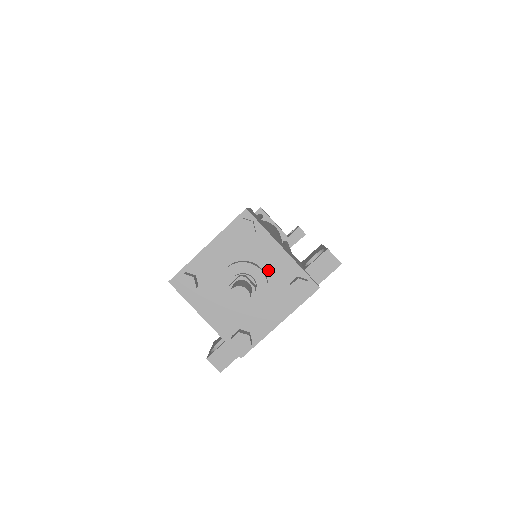
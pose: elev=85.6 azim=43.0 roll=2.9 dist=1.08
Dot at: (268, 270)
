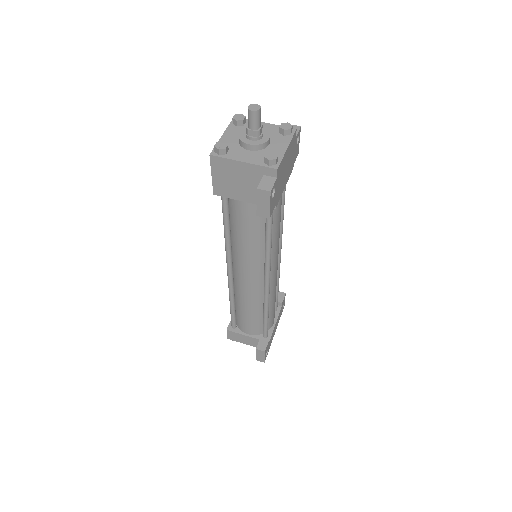
Dot at: occluded
